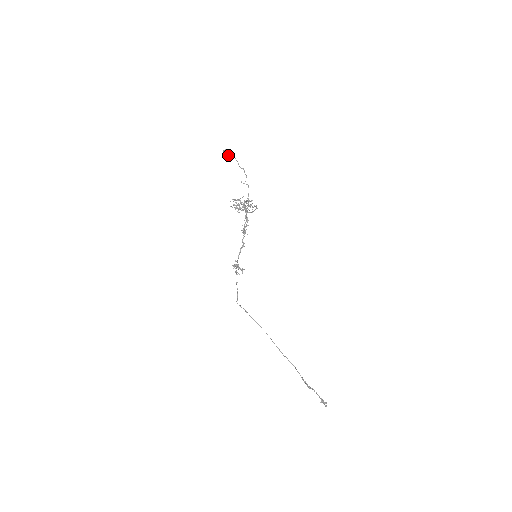
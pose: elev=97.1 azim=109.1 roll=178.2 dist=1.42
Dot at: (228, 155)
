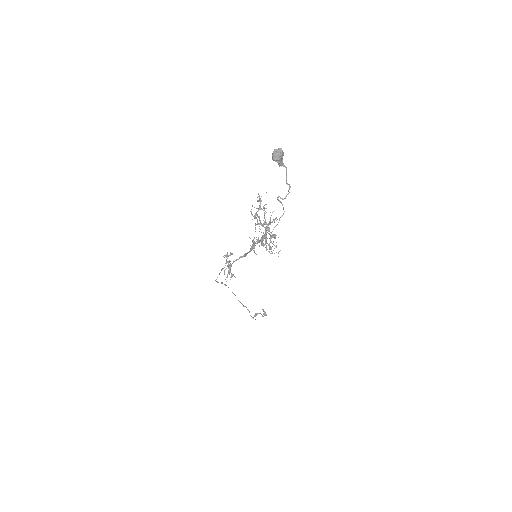
Dot at: (278, 162)
